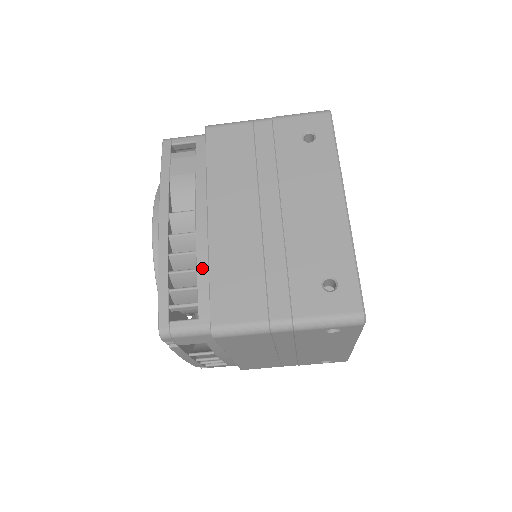
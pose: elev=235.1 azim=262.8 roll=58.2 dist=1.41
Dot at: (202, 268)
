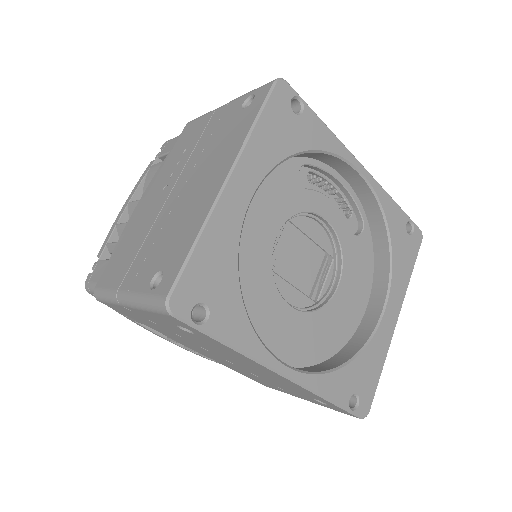
Dot at: occluded
